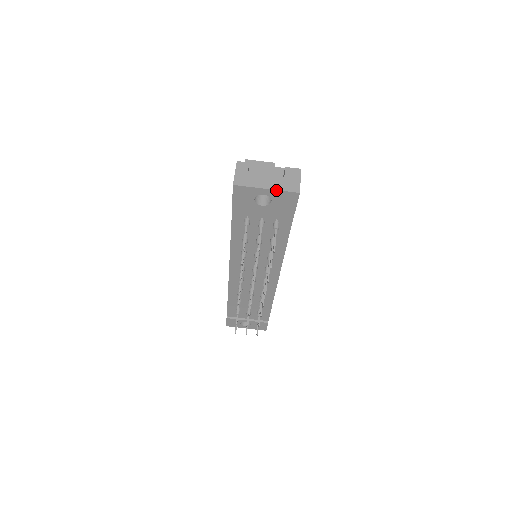
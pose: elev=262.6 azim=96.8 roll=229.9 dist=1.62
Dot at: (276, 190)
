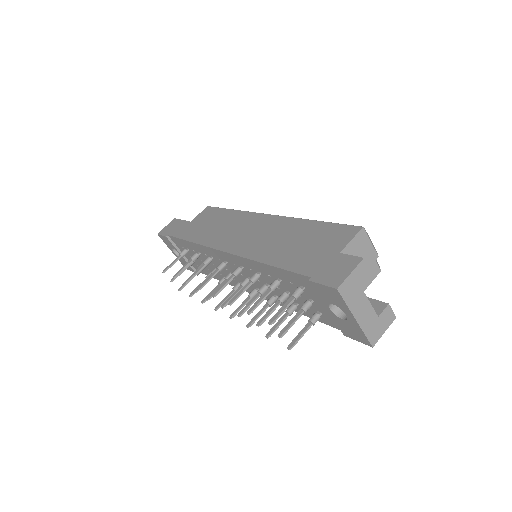
Dot at: (361, 328)
